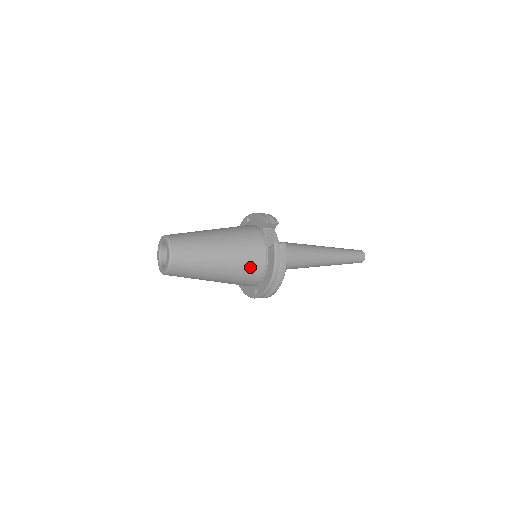
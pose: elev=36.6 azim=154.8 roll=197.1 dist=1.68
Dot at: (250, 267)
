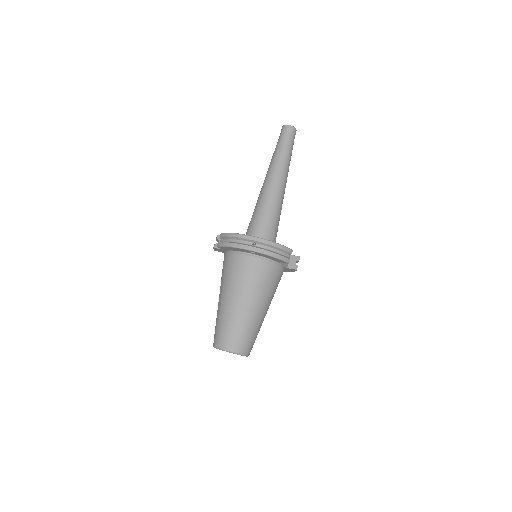
Dot at: occluded
